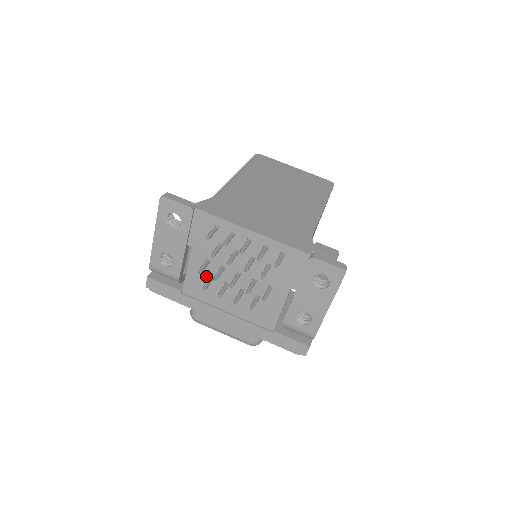
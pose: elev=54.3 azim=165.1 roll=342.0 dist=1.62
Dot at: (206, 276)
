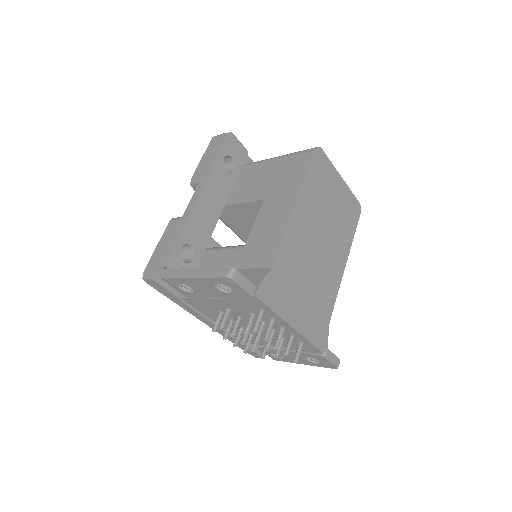
Dot at: (217, 309)
